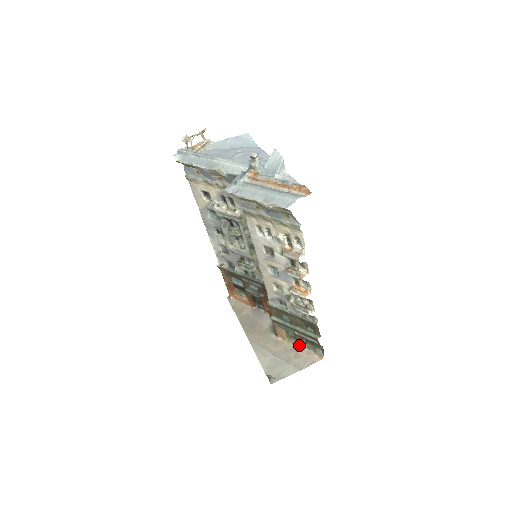
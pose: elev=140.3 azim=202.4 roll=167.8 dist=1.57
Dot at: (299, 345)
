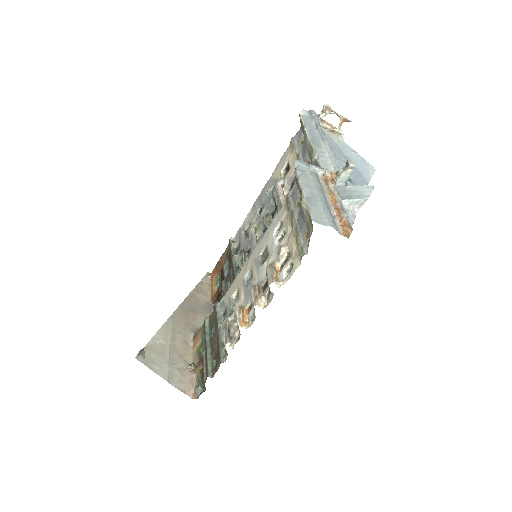
Dot at: (195, 366)
